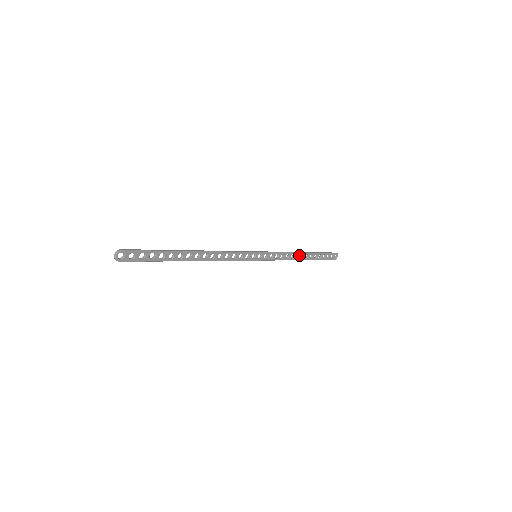
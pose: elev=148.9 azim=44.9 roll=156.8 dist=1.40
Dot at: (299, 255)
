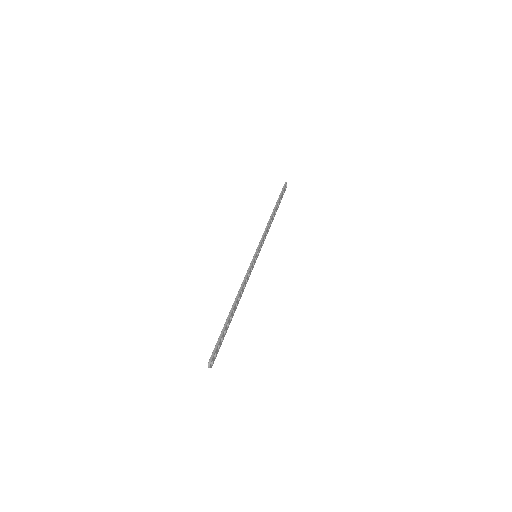
Dot at: (272, 218)
